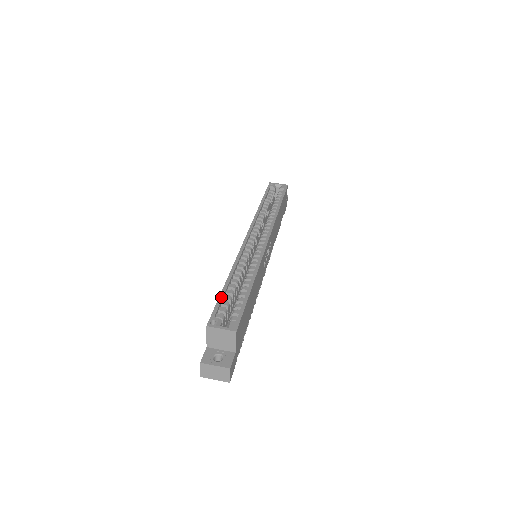
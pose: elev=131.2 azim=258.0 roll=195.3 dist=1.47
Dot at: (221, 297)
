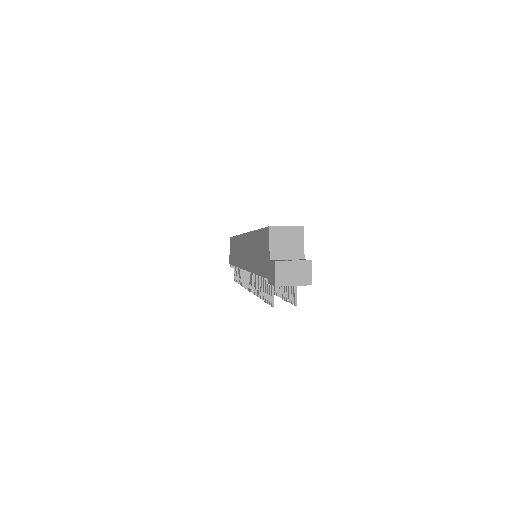
Dot at: occluded
